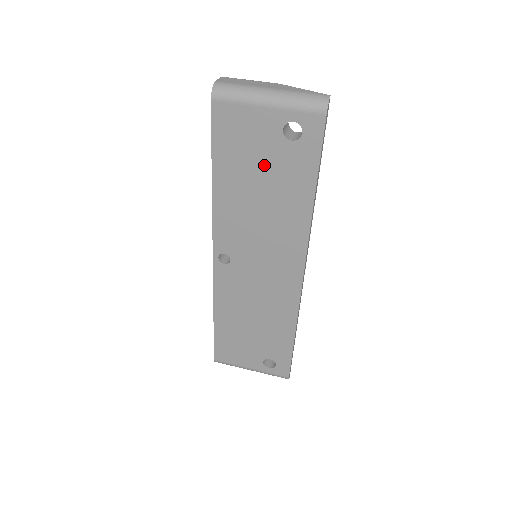
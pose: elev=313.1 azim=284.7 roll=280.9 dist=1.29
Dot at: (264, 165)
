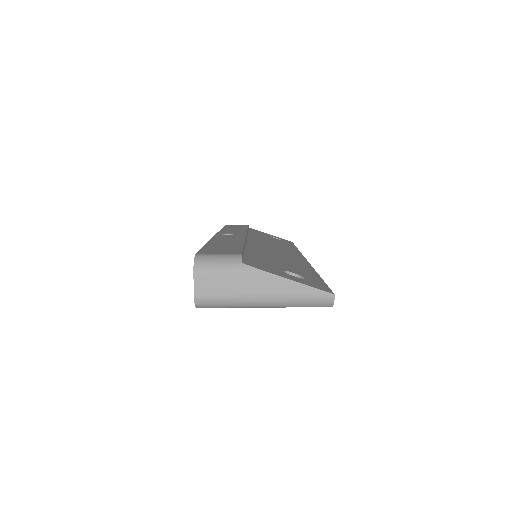
Dot at: occluded
